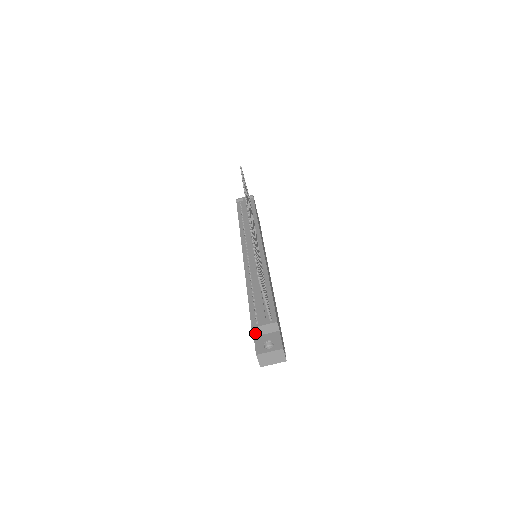
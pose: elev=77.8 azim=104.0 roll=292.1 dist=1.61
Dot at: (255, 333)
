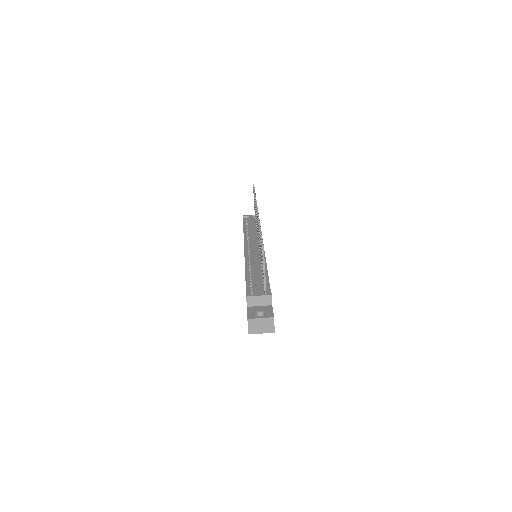
Dot at: (249, 303)
